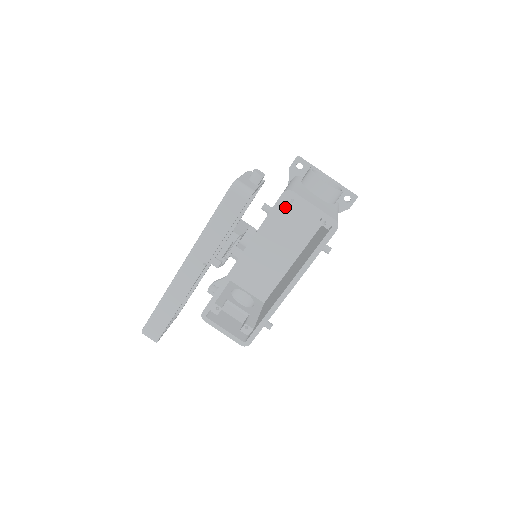
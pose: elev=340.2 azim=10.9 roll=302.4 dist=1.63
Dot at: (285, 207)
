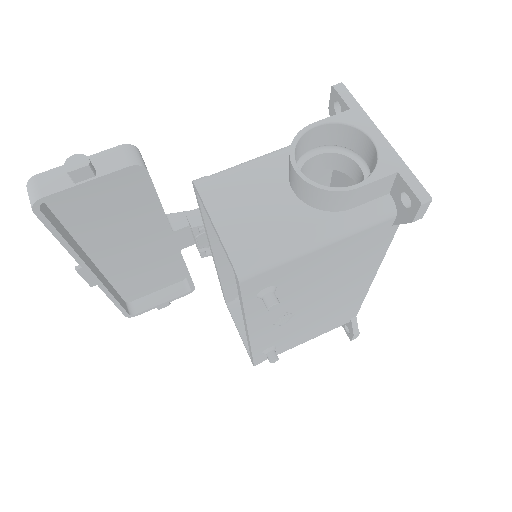
Dot at: (338, 181)
